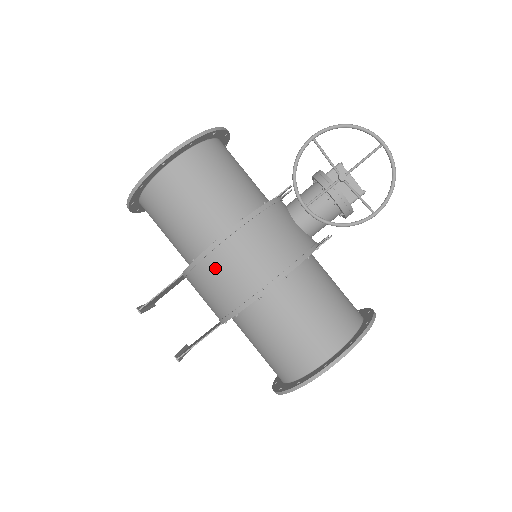
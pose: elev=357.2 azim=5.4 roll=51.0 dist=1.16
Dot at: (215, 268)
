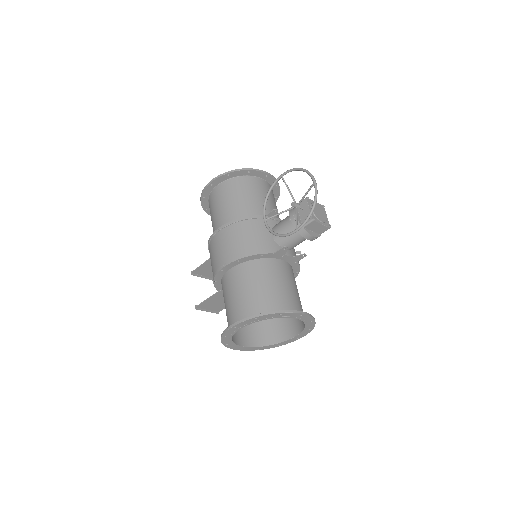
Dot at: (212, 248)
